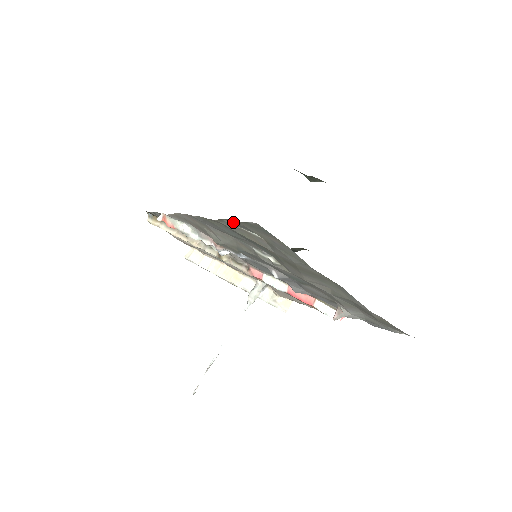
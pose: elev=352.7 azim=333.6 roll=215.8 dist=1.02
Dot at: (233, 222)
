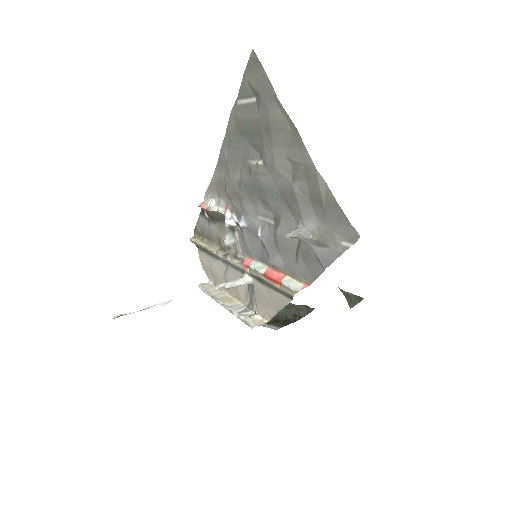
Dot at: (241, 91)
